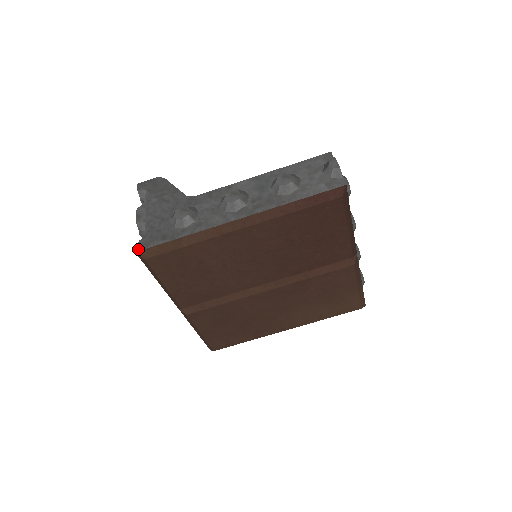
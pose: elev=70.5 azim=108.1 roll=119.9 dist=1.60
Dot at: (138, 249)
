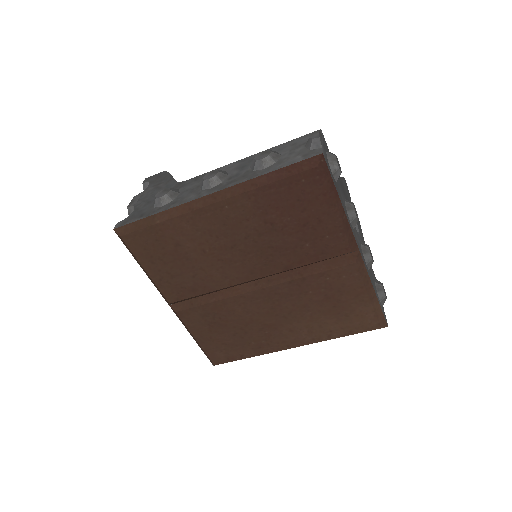
Dot at: (116, 227)
